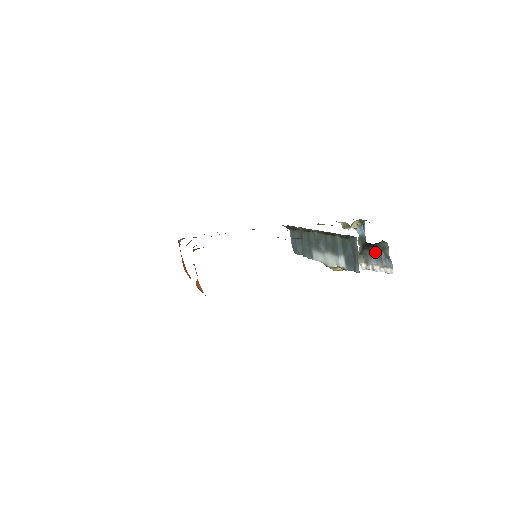
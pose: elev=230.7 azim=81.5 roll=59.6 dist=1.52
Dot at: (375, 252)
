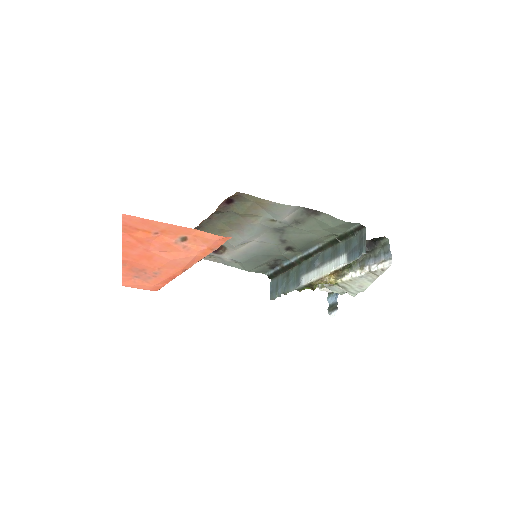
Dot at: (374, 252)
